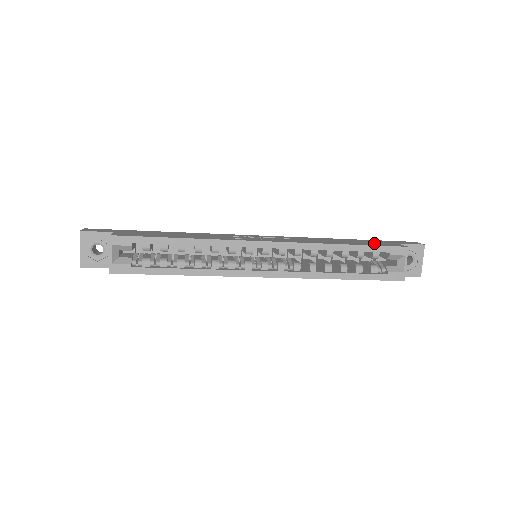
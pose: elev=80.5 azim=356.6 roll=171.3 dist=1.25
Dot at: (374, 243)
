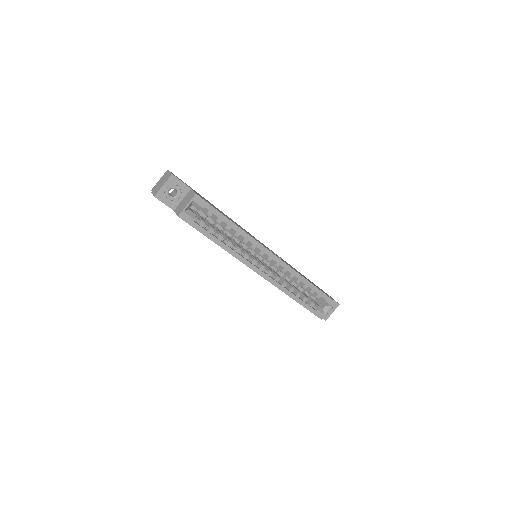
Dot at: occluded
